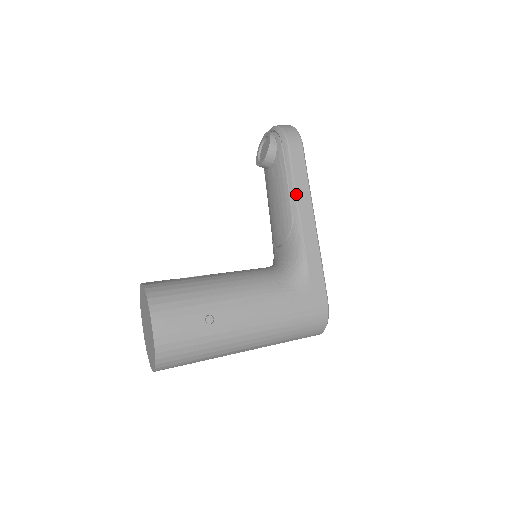
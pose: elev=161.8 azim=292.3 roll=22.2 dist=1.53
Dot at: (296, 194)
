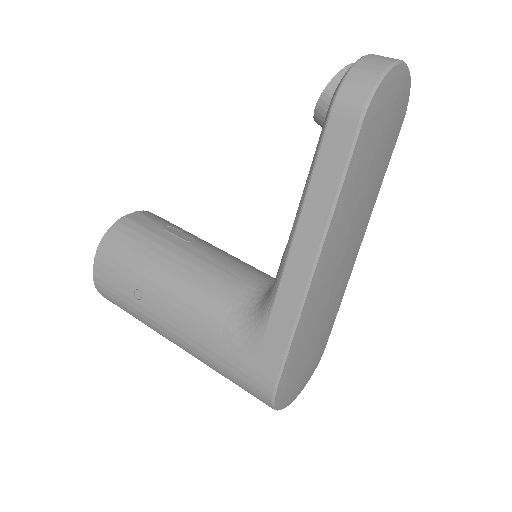
Dot at: (303, 206)
